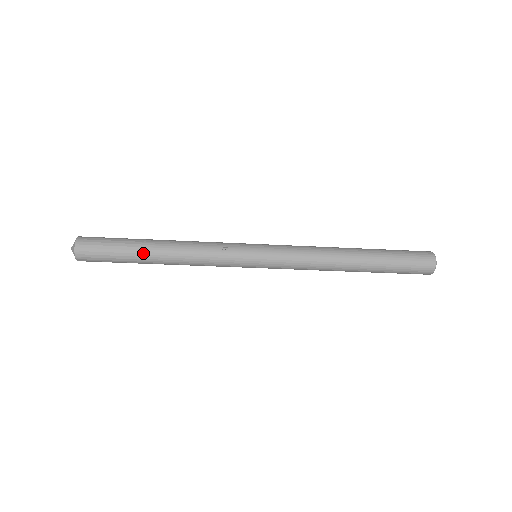
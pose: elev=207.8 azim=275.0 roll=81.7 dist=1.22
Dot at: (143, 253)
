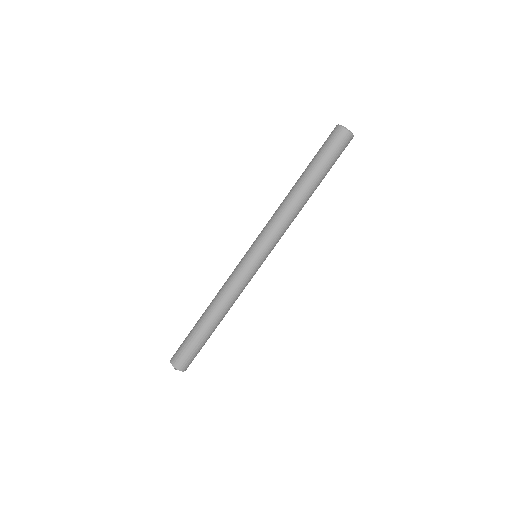
Dot at: occluded
